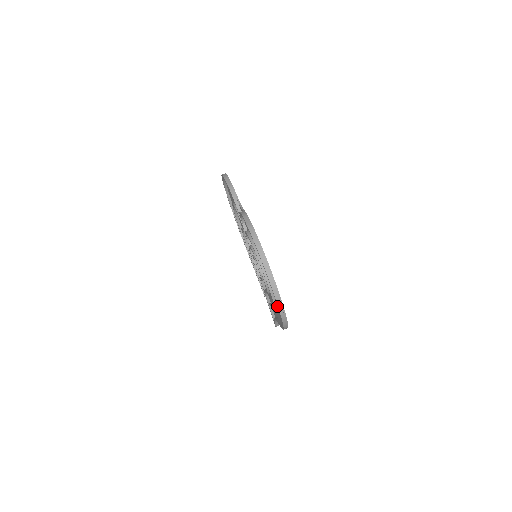
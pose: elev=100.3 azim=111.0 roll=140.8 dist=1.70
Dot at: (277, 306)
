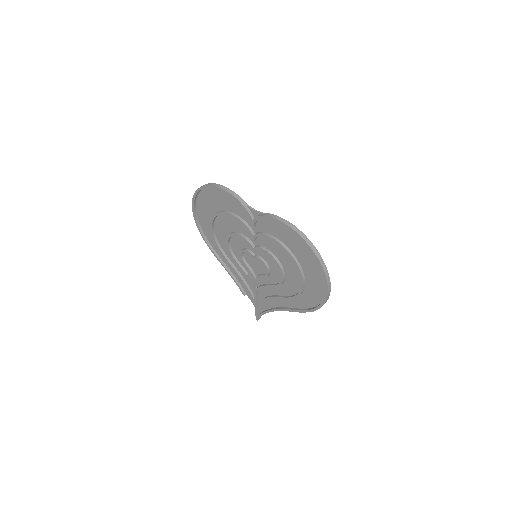
Dot at: (302, 293)
